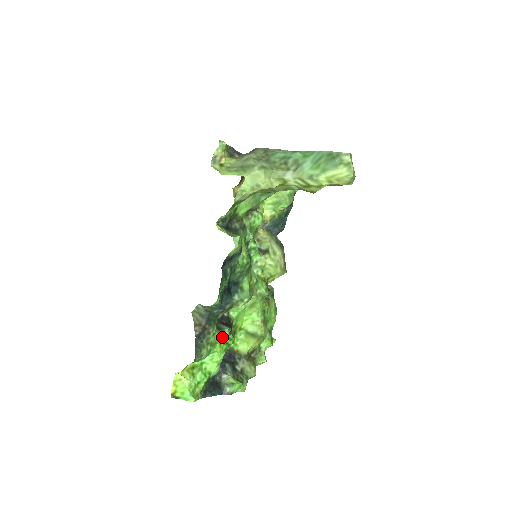
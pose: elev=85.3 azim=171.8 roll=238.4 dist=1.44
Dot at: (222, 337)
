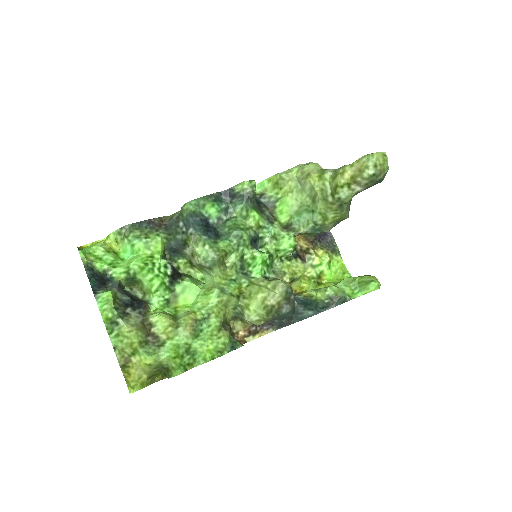
Dot at: (158, 255)
